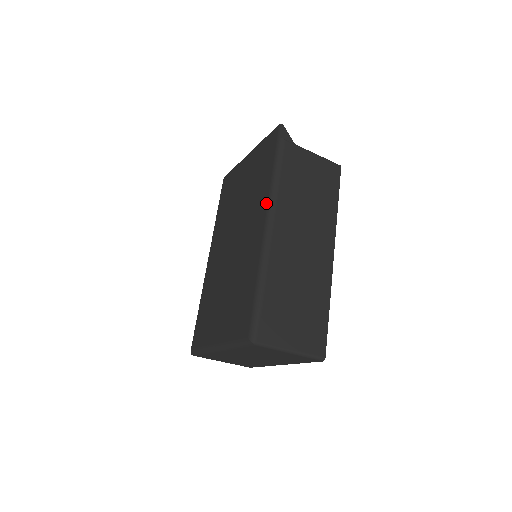
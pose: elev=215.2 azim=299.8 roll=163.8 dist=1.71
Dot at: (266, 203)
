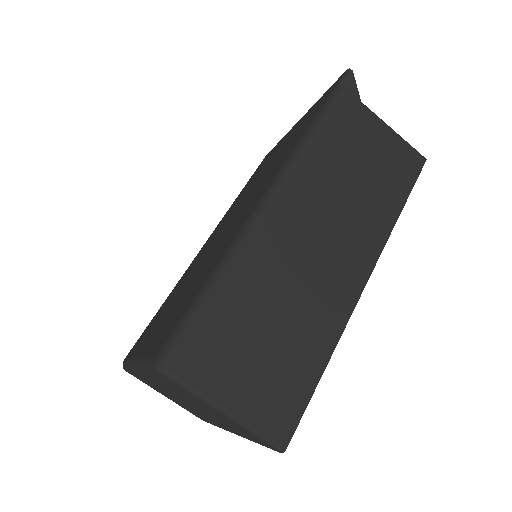
Dot at: (282, 165)
